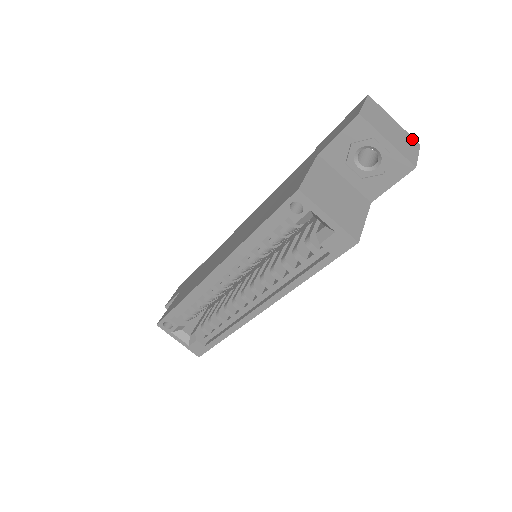
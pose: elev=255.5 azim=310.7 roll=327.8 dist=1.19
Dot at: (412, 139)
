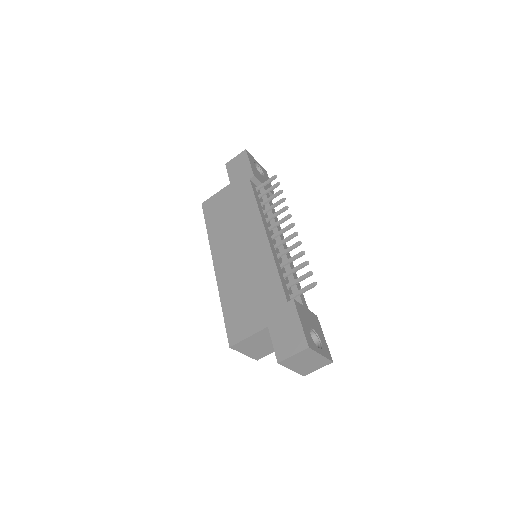
Dot at: (327, 361)
